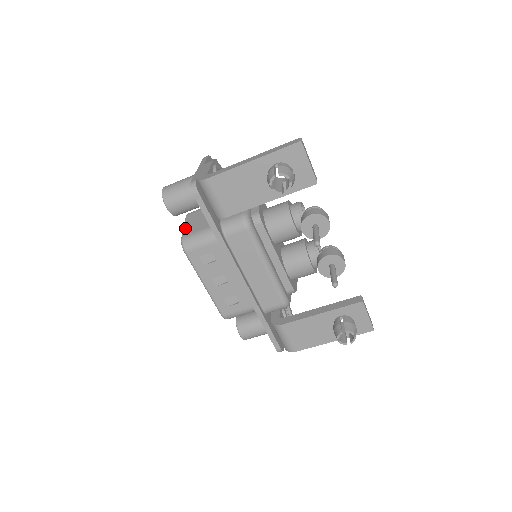
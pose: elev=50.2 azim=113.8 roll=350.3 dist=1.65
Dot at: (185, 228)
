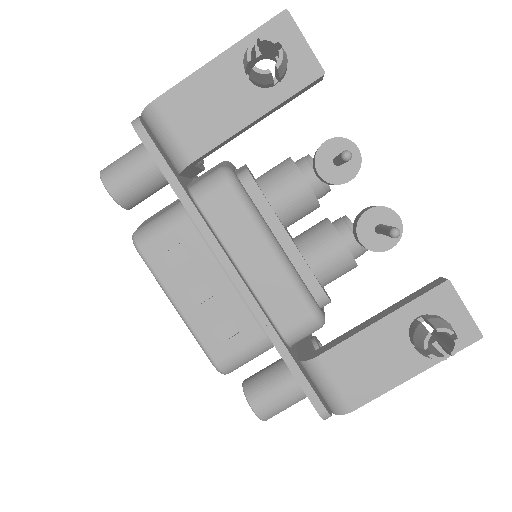
Dot at: occluded
